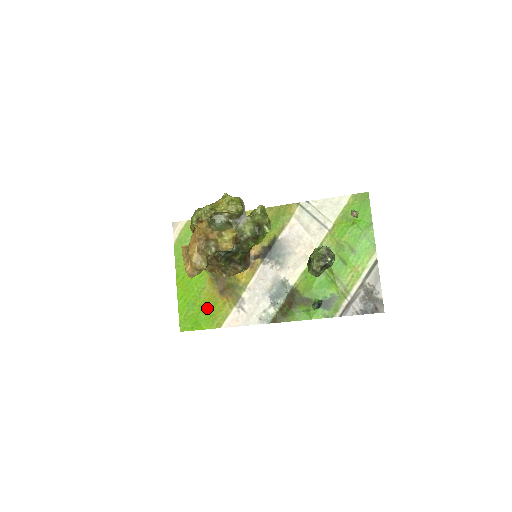
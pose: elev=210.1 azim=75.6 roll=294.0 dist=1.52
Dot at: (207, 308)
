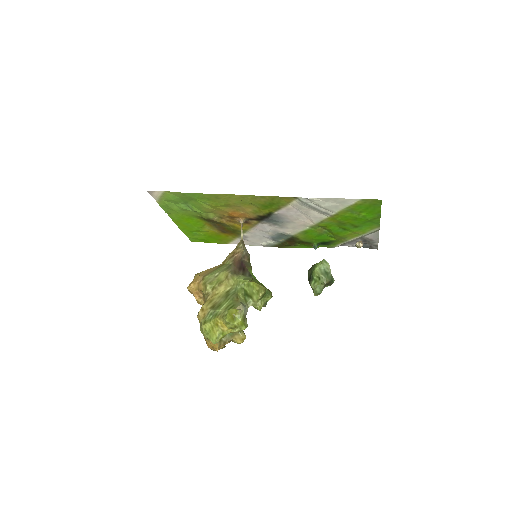
Dot at: (212, 236)
